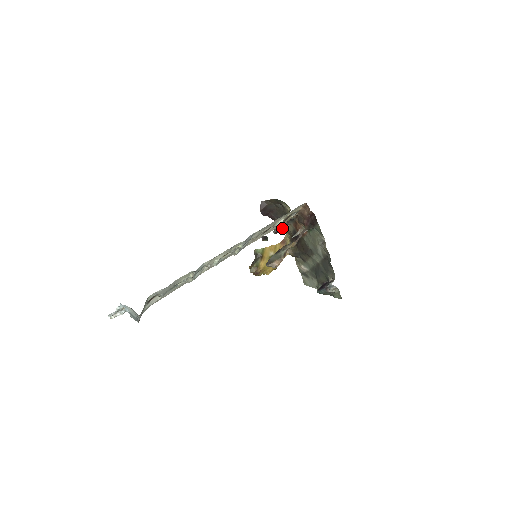
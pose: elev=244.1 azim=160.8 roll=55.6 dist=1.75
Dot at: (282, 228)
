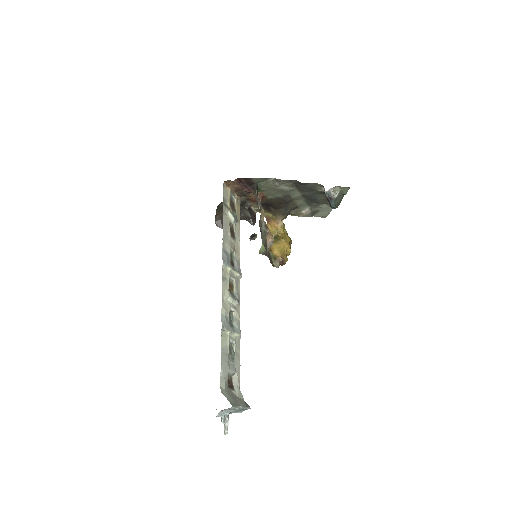
Dot at: (253, 215)
